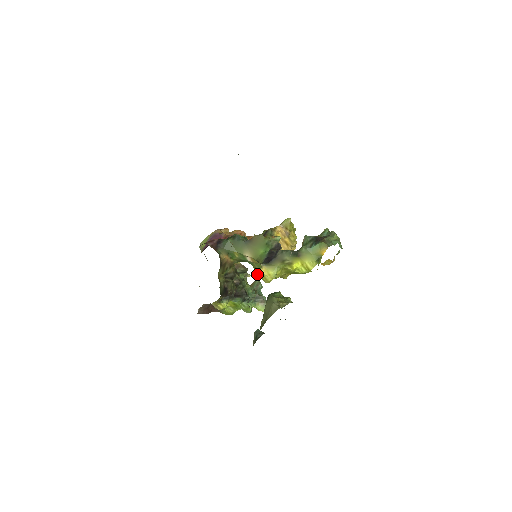
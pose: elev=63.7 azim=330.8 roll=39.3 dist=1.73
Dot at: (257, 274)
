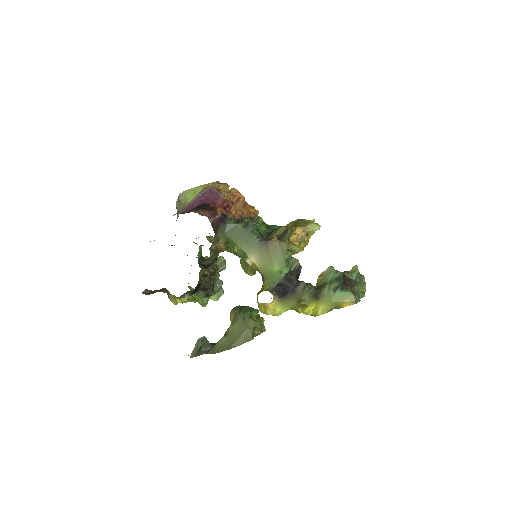
Dot at: occluded
